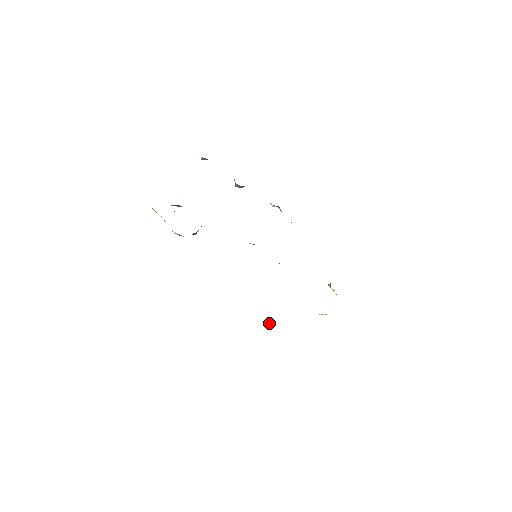
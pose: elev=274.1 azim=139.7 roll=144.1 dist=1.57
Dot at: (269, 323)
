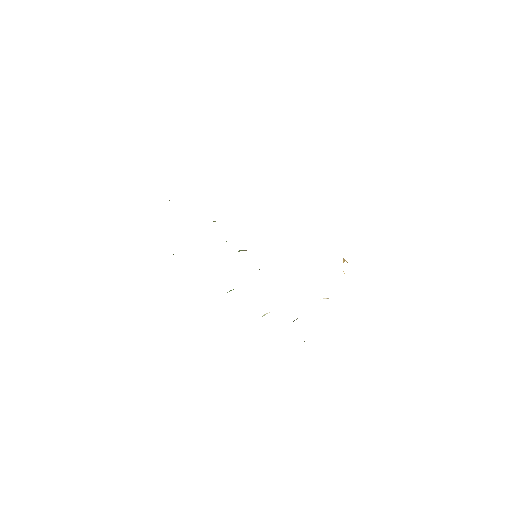
Dot at: (263, 315)
